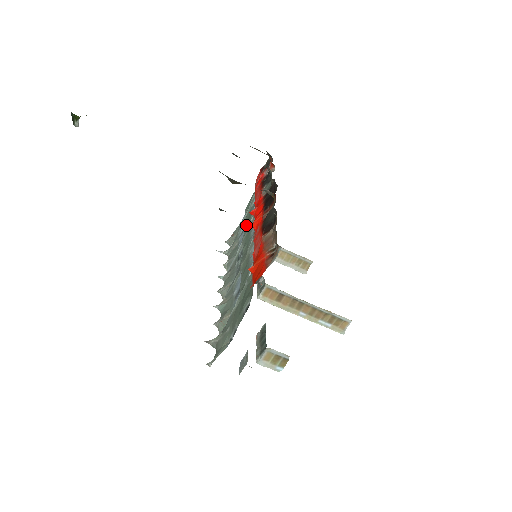
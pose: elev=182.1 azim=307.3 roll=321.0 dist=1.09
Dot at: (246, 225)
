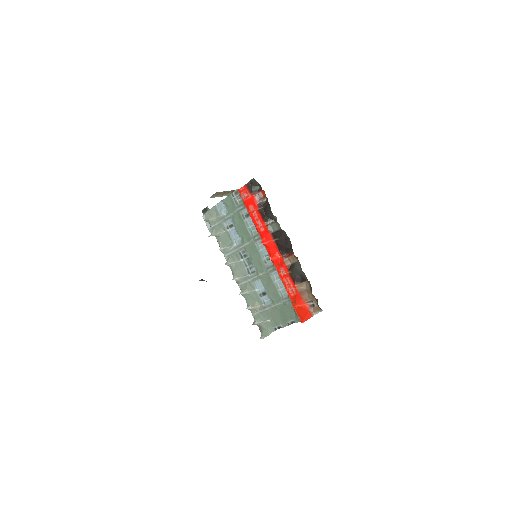
Dot at: (241, 230)
